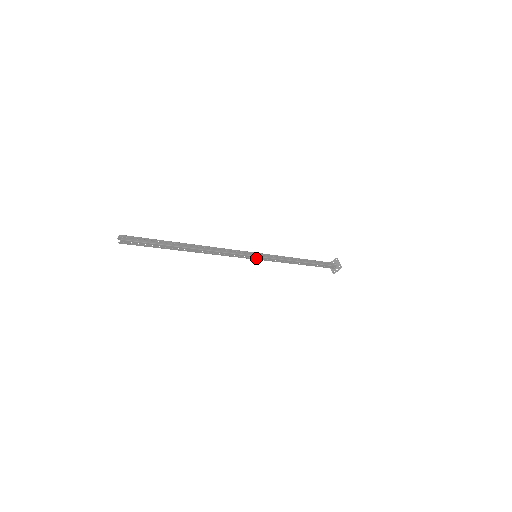
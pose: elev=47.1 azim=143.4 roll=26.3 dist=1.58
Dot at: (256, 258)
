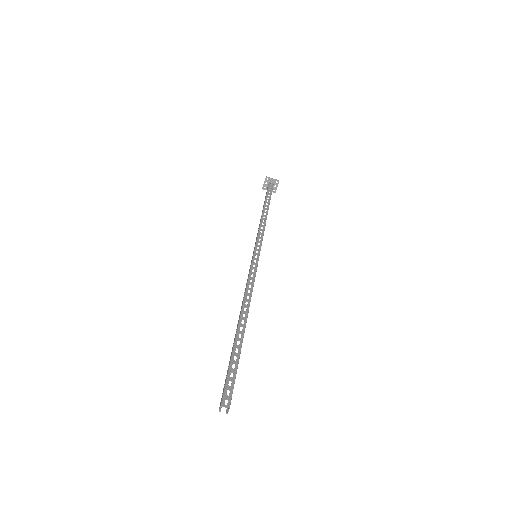
Dot at: occluded
